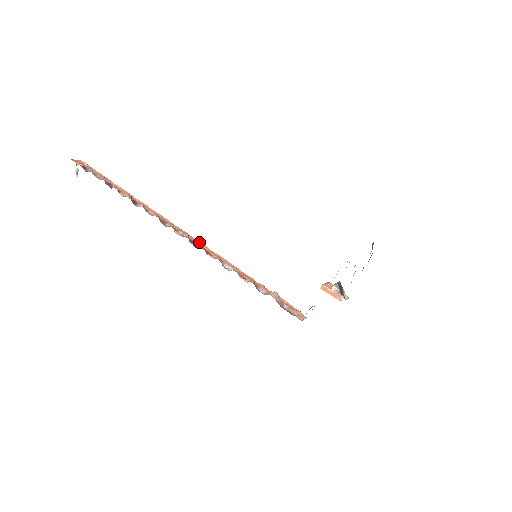
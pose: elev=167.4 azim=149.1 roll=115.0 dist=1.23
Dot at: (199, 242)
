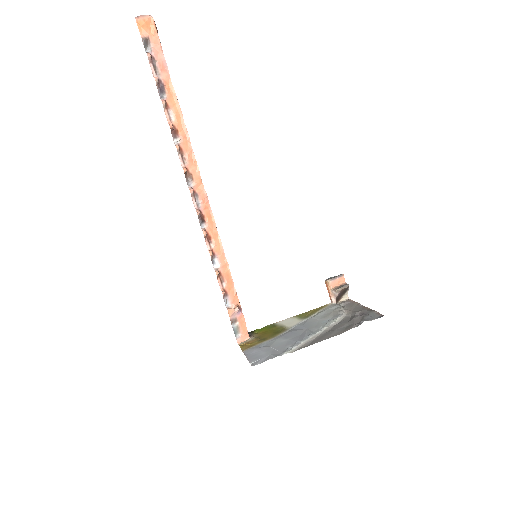
Dot at: (212, 216)
